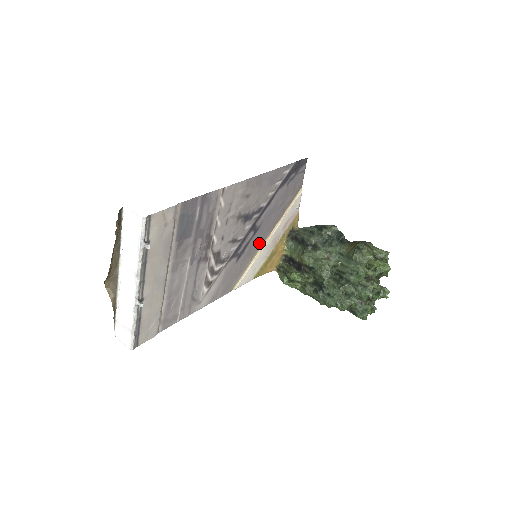
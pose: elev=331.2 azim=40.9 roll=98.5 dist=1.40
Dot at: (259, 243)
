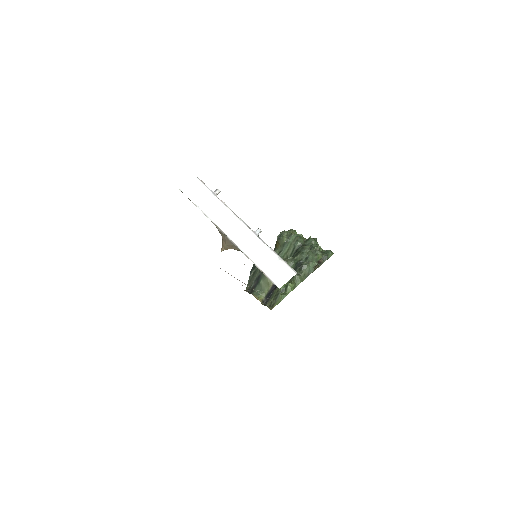
Dot at: occluded
